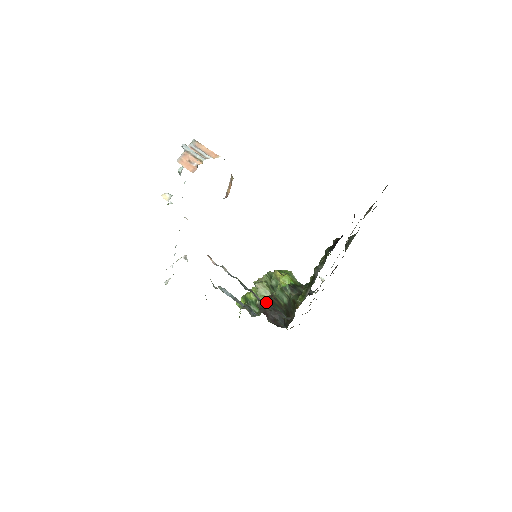
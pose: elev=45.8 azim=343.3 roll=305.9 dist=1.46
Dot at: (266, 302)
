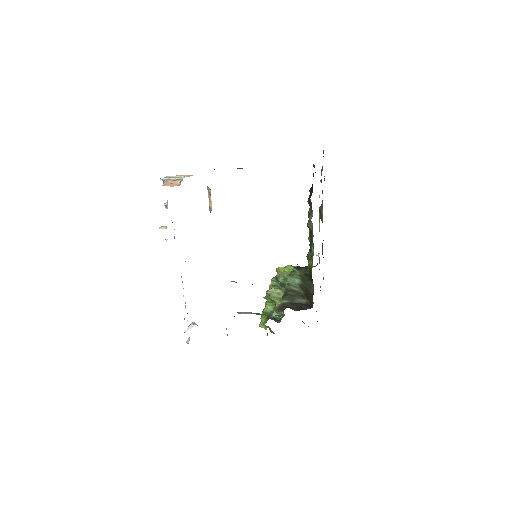
Dot at: occluded
